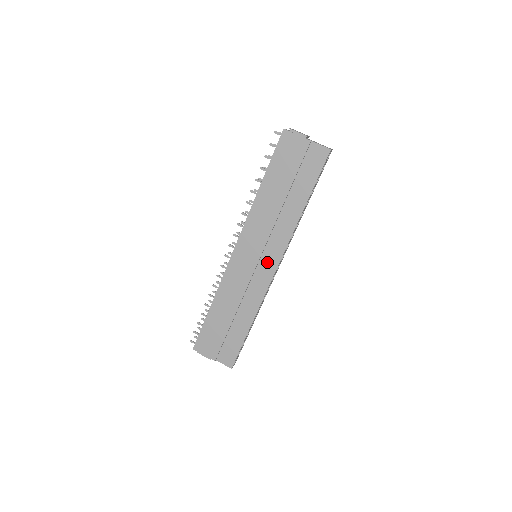
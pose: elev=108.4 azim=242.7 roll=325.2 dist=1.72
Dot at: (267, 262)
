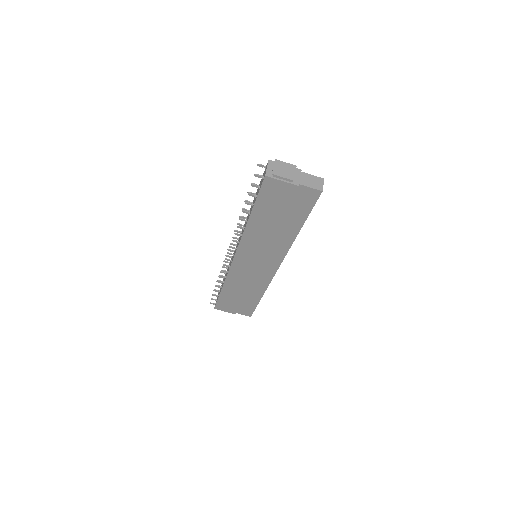
Dot at: (268, 265)
